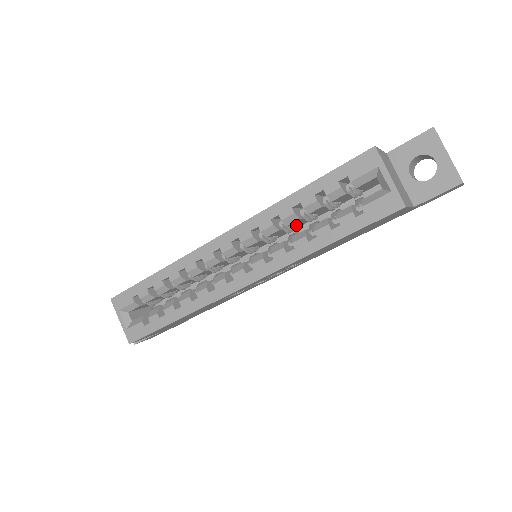
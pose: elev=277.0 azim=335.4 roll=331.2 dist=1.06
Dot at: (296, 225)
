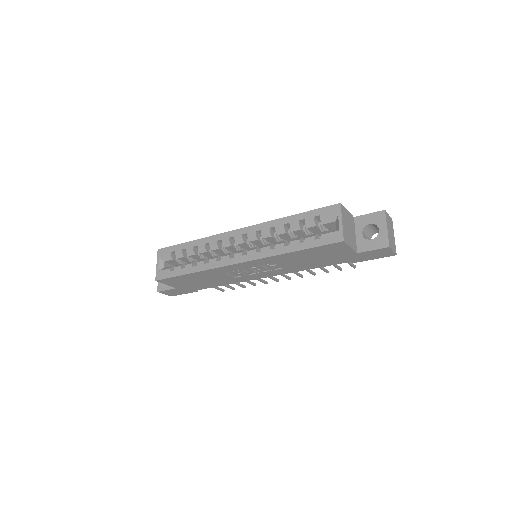
Dot at: occluded
